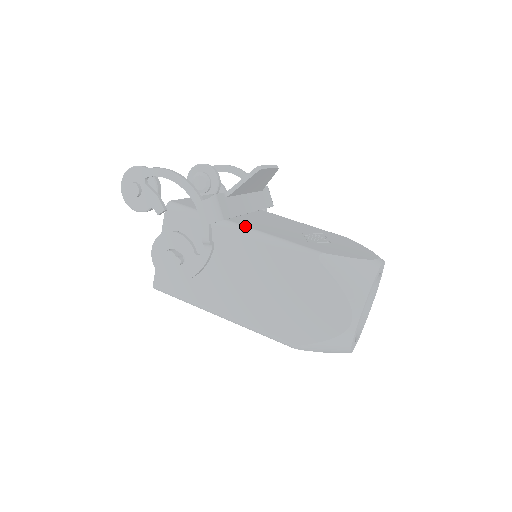
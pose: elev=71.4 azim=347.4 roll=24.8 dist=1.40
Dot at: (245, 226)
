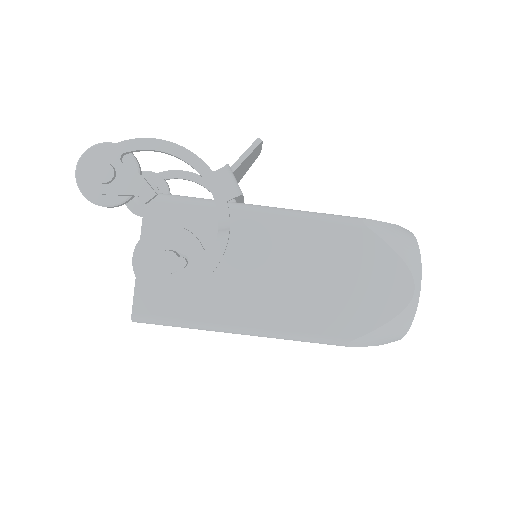
Dot at: occluded
